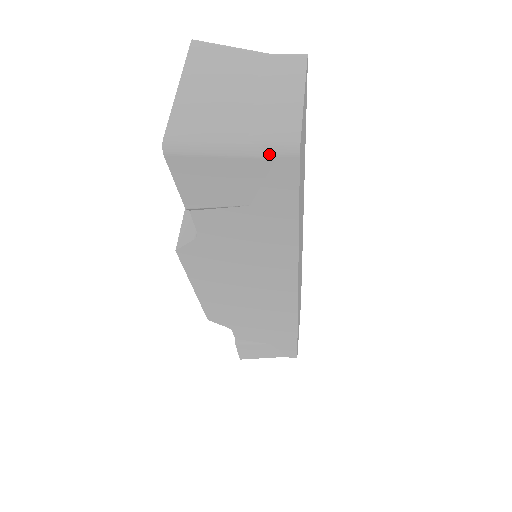
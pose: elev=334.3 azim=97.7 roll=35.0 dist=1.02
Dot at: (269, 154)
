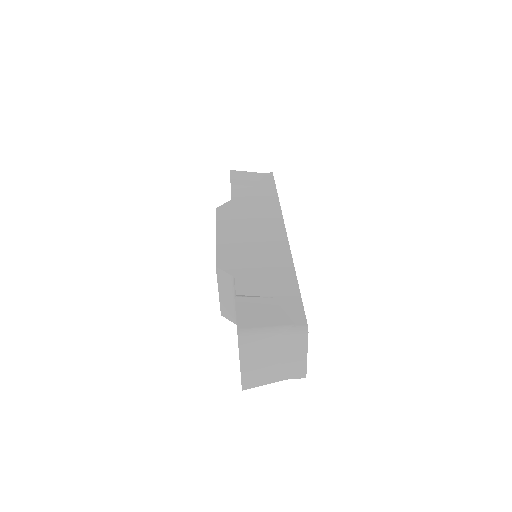
Dot at: (291, 378)
